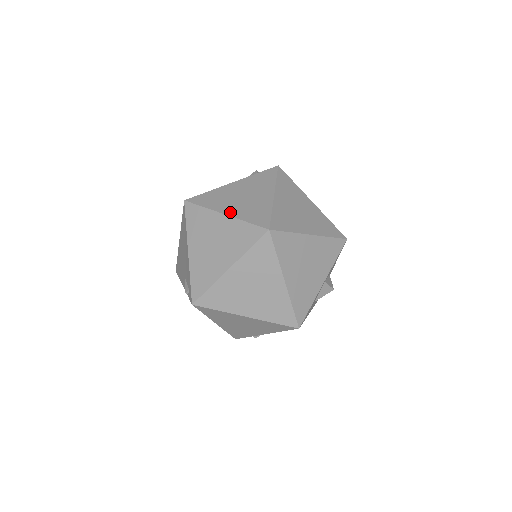
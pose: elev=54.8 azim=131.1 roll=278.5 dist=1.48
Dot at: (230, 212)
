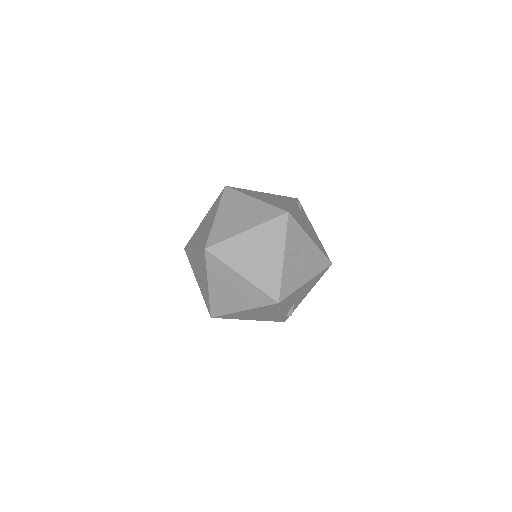
Dot at: (196, 245)
